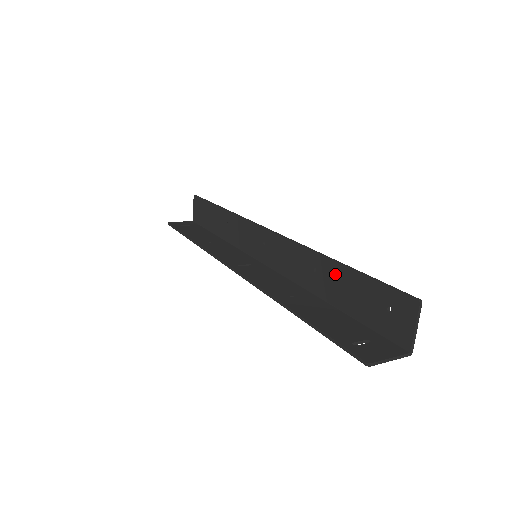
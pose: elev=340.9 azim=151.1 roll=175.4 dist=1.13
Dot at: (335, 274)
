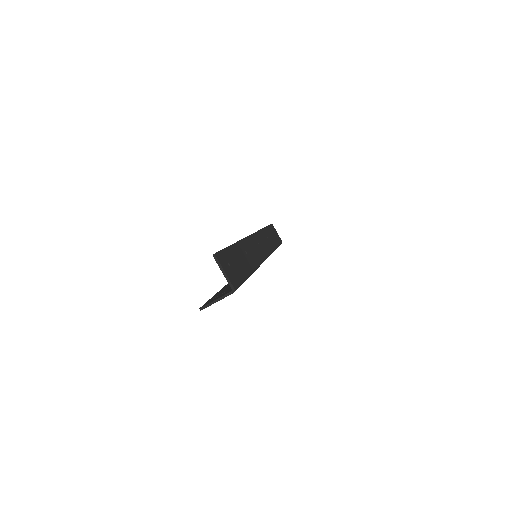
Dot at: occluded
